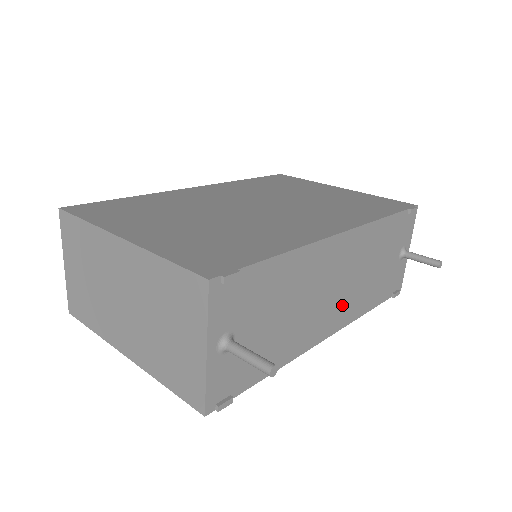
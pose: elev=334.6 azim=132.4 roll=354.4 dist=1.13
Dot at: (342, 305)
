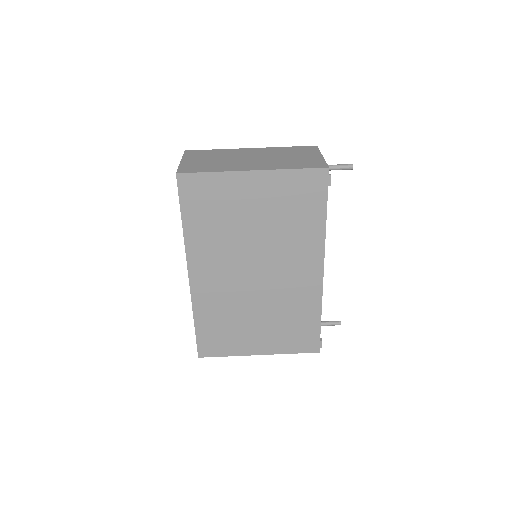
Dot at: occluded
